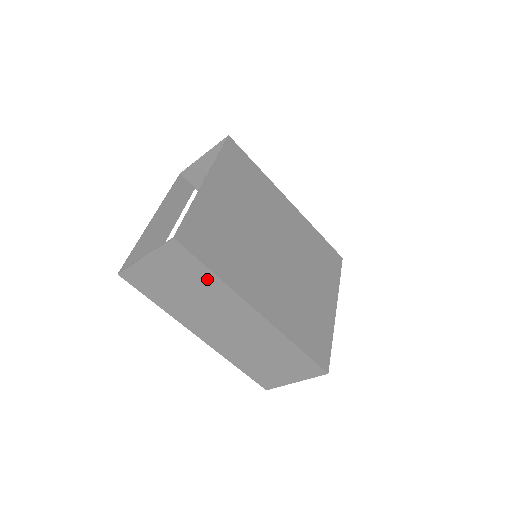
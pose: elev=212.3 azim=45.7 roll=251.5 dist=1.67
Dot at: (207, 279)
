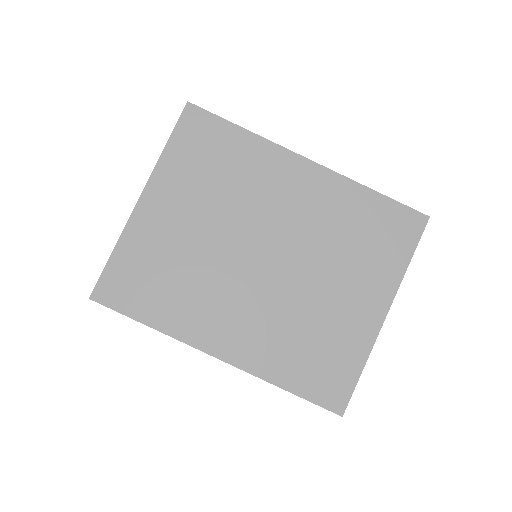
Dot at: occluded
